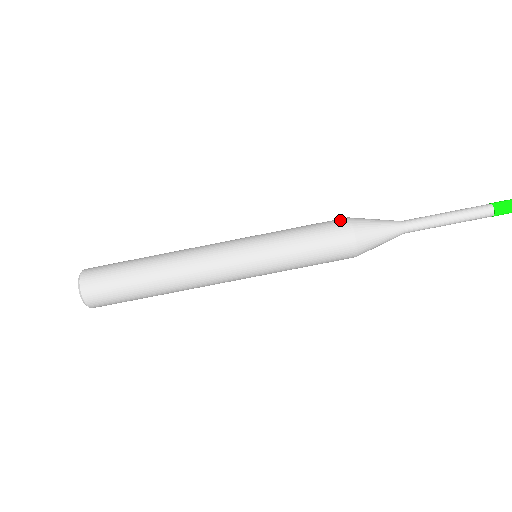
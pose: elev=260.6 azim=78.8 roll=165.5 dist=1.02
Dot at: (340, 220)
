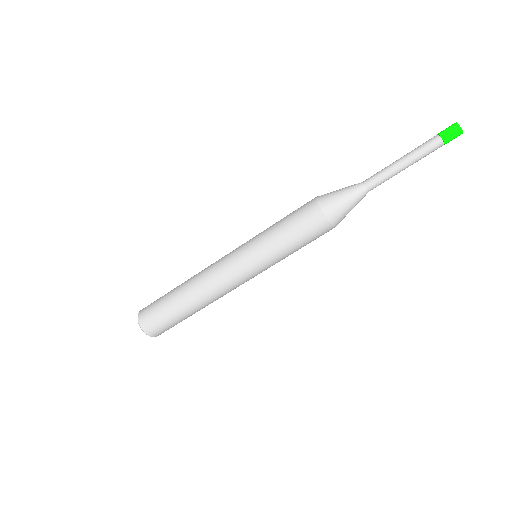
Dot at: (309, 203)
